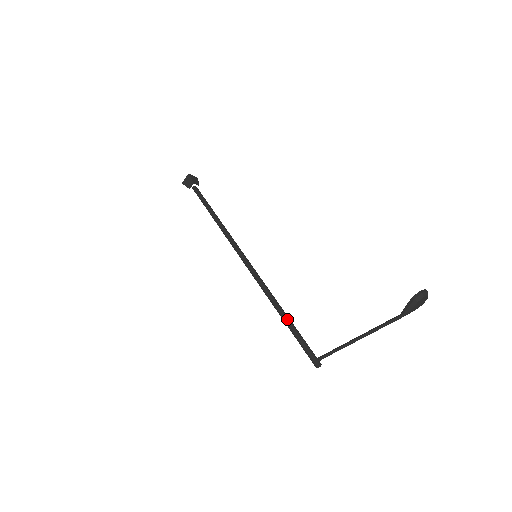
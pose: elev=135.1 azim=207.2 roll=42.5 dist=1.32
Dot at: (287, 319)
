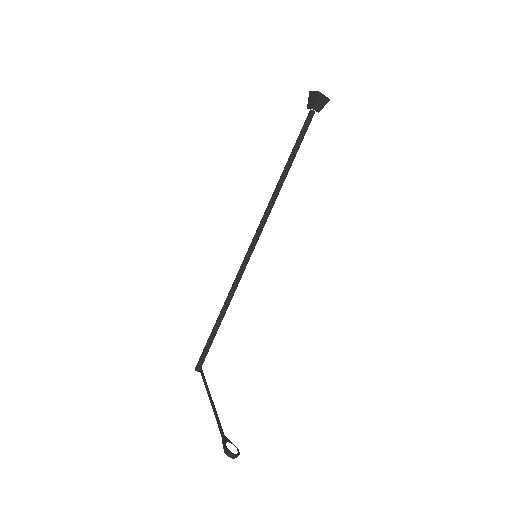
Dot at: (217, 324)
